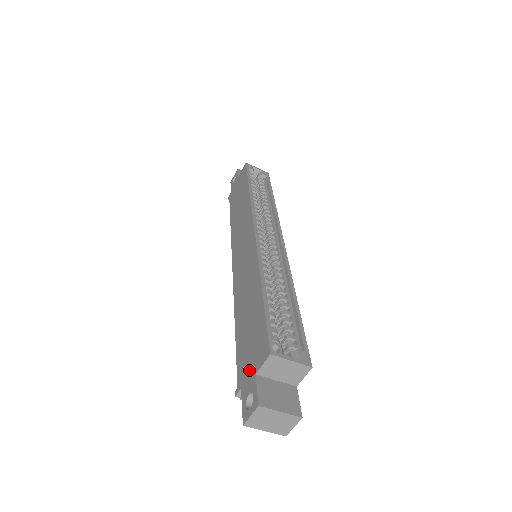
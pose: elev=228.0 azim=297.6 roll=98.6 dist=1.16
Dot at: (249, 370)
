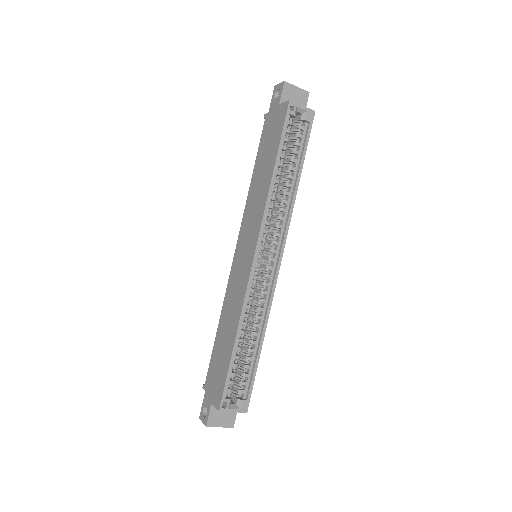
Dot at: (210, 391)
